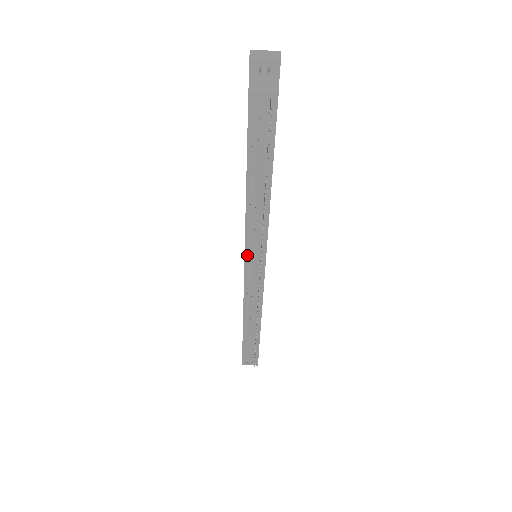
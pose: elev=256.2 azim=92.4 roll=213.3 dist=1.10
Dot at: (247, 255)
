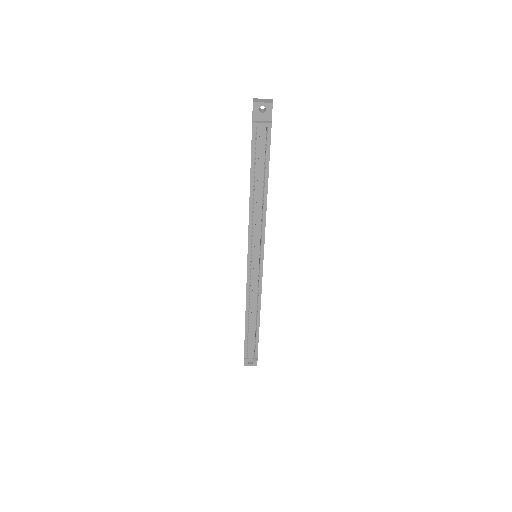
Dot at: (249, 252)
